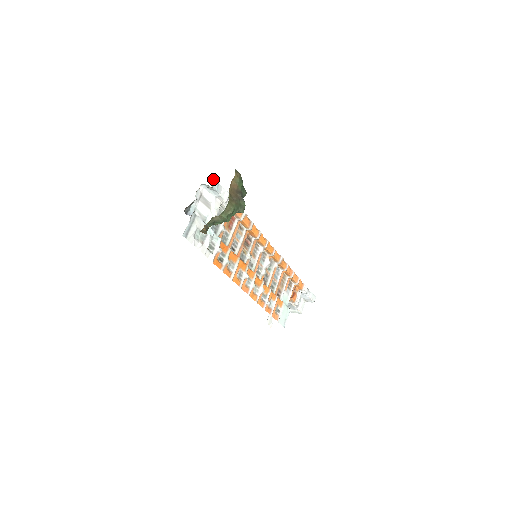
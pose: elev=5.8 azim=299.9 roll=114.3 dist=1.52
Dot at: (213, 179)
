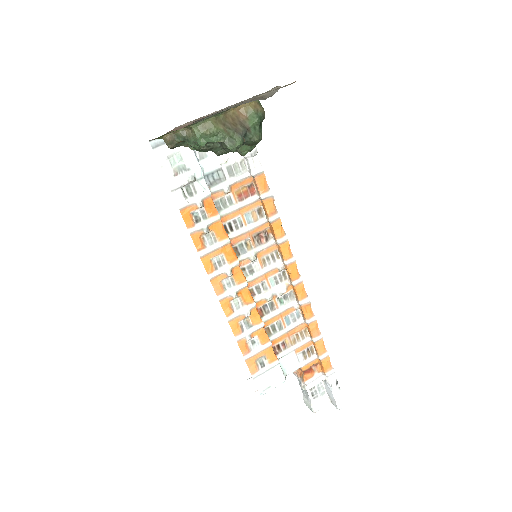
Dot at: occluded
